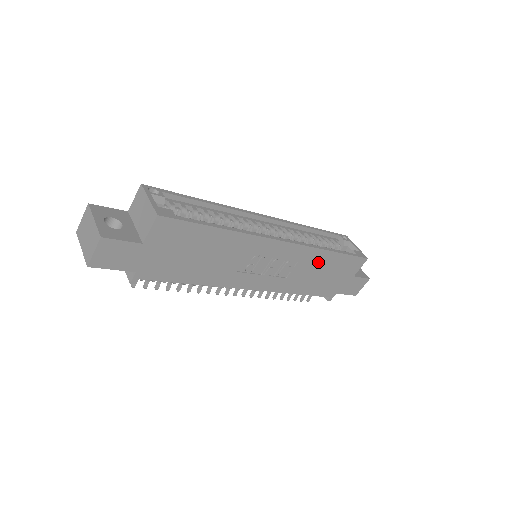
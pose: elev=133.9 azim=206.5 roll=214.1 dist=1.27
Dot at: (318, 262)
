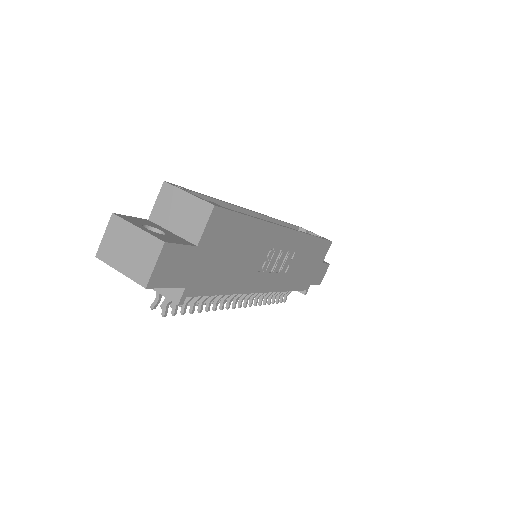
Dot at: (306, 250)
